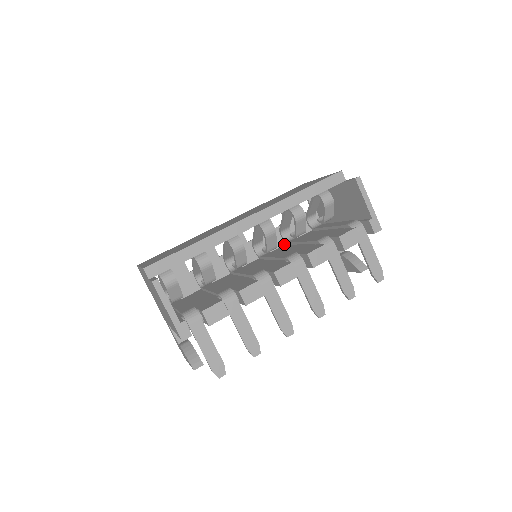
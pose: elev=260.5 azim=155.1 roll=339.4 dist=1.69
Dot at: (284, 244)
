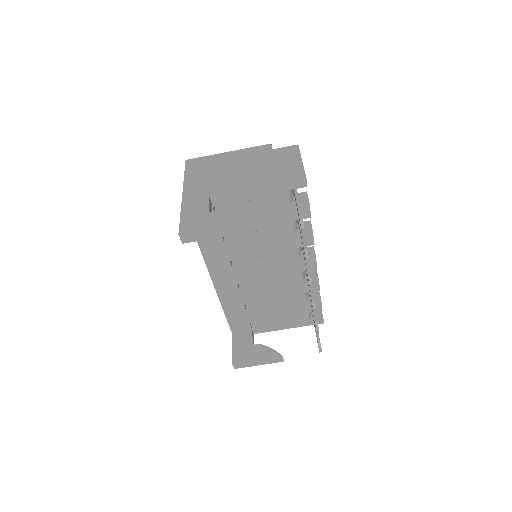
Dot at: occluded
